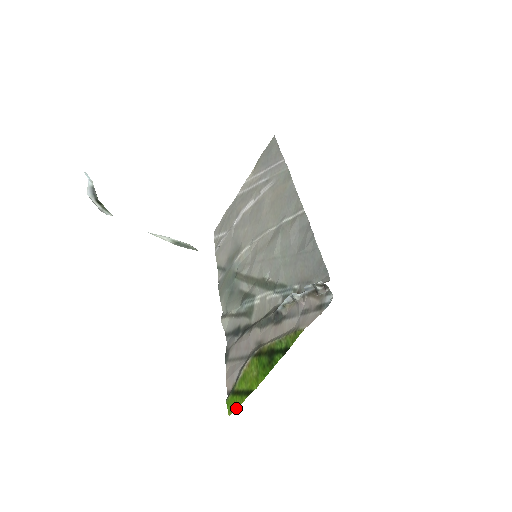
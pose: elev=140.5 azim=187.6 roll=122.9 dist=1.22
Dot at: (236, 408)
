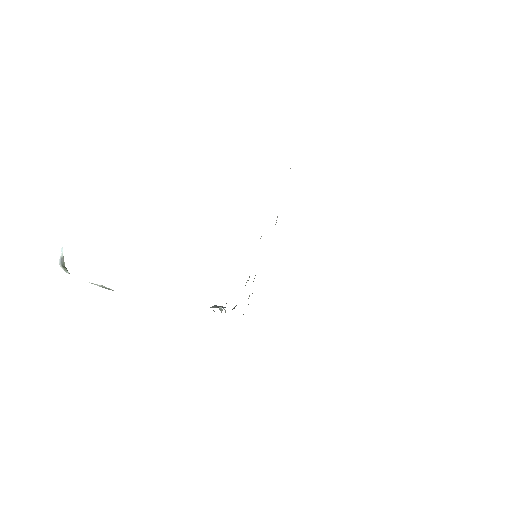
Dot at: occluded
